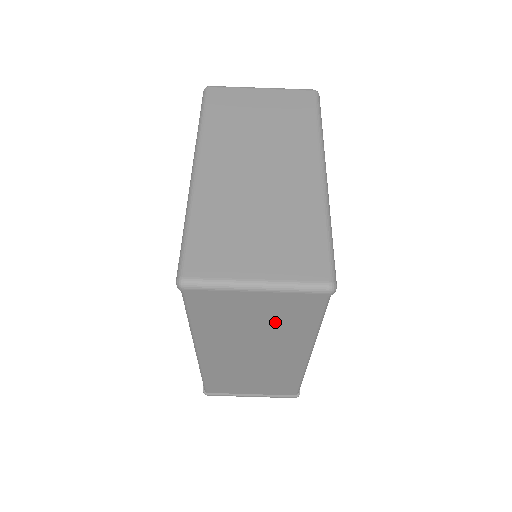
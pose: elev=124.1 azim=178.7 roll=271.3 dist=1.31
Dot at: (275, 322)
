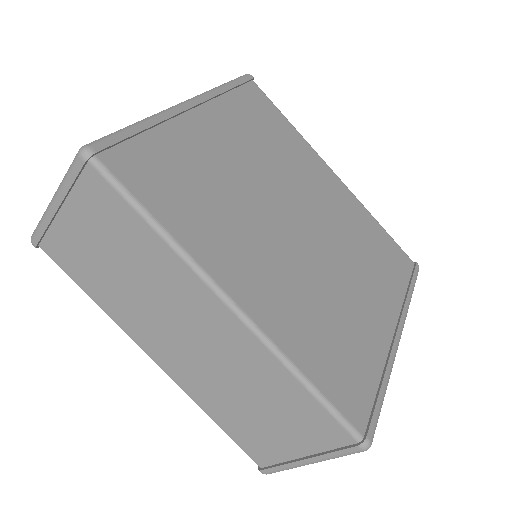
Dot at: (124, 251)
